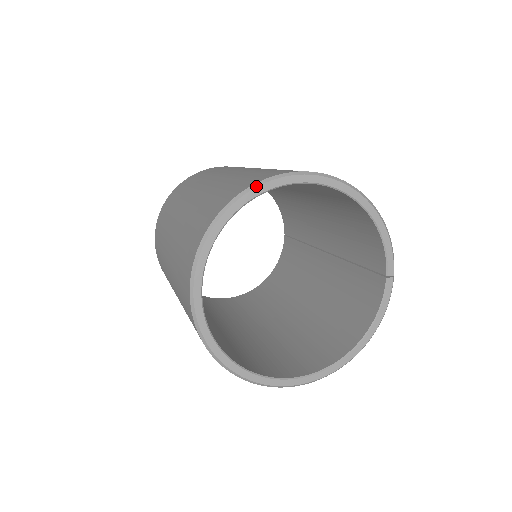
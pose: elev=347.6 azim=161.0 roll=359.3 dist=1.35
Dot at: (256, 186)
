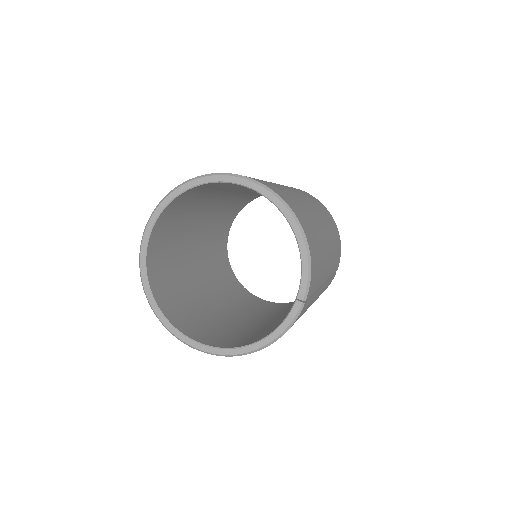
Dot at: (209, 175)
